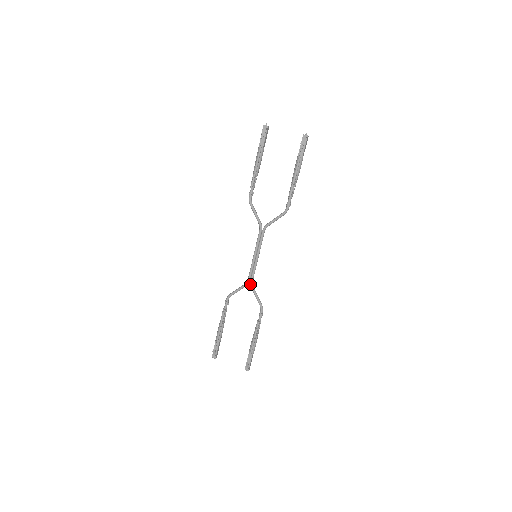
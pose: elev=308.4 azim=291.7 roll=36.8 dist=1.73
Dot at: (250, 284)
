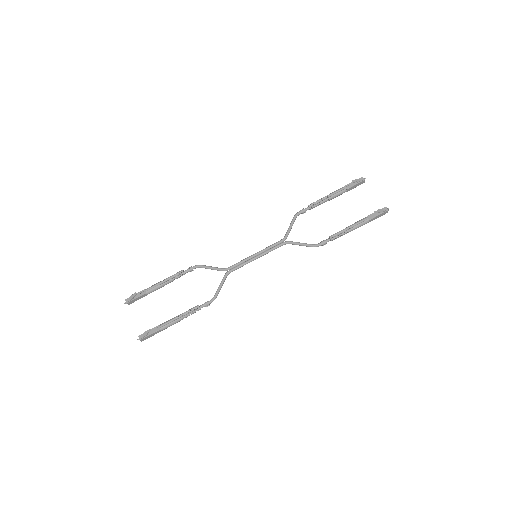
Dot at: (227, 272)
